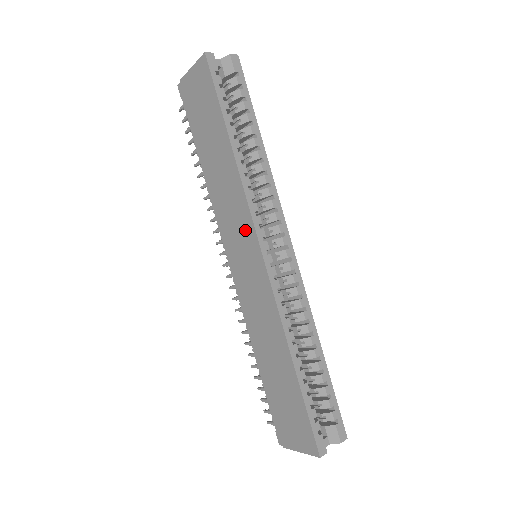
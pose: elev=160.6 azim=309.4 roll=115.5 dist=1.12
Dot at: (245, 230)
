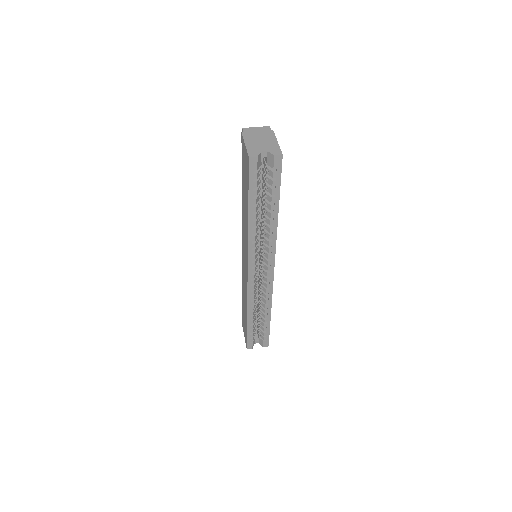
Dot at: (246, 254)
